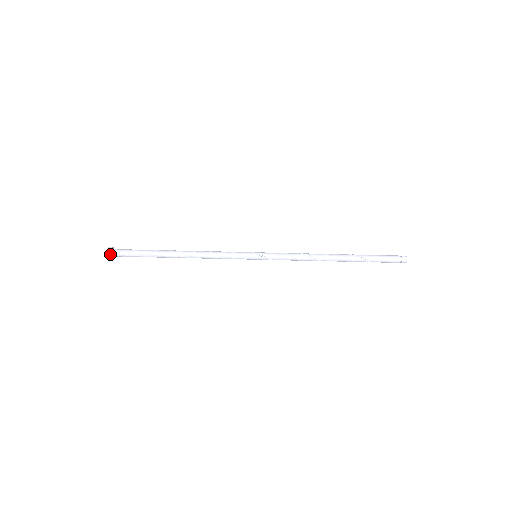
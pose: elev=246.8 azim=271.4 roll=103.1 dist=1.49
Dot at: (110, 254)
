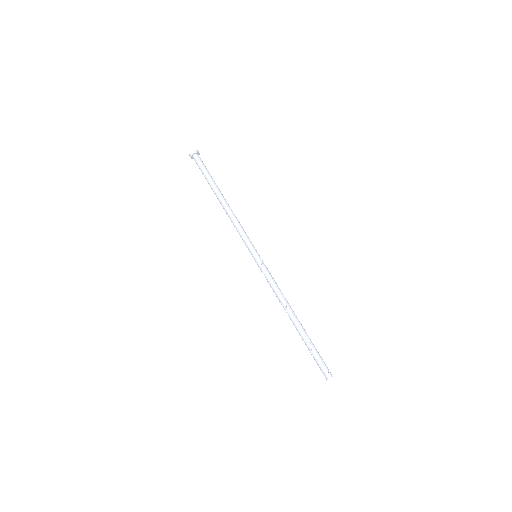
Dot at: (197, 152)
